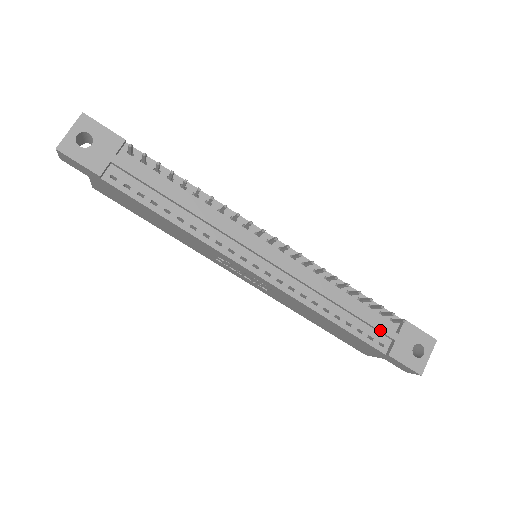
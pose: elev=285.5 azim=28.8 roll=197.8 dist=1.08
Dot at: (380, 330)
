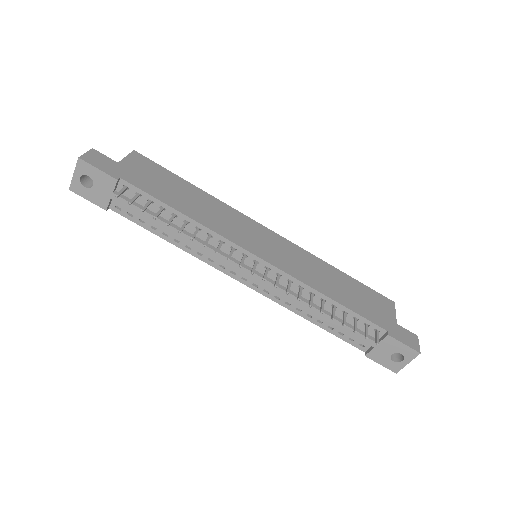
Dot at: (359, 338)
